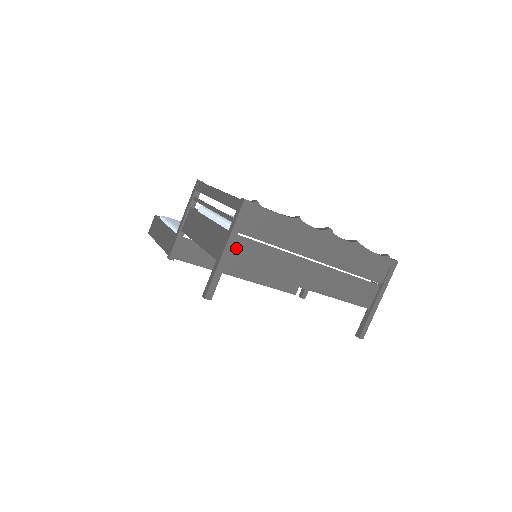
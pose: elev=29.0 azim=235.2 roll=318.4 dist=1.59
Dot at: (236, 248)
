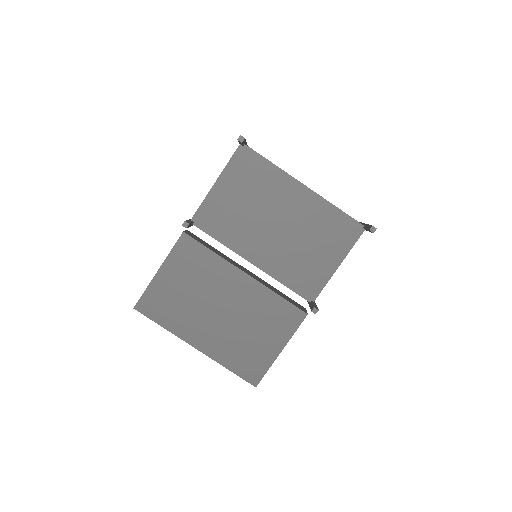
Dot at: occluded
